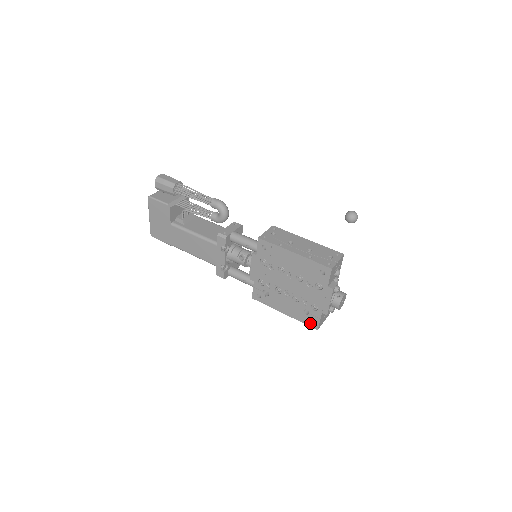
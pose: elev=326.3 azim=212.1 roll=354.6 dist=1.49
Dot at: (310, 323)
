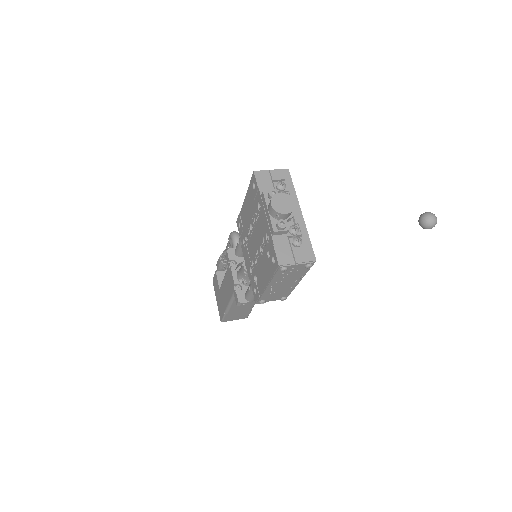
Dot at: (274, 265)
